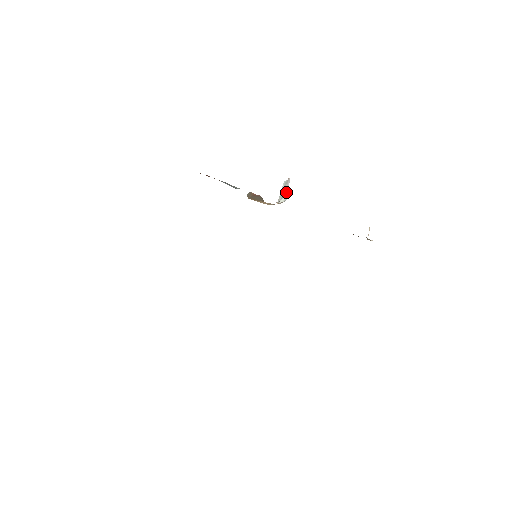
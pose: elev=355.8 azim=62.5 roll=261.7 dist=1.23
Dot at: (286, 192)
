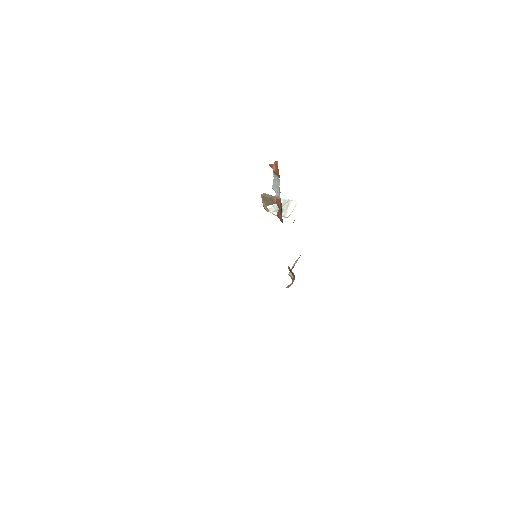
Dot at: (284, 209)
